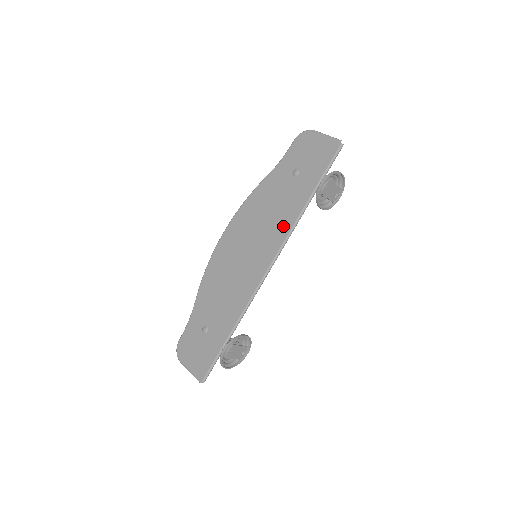
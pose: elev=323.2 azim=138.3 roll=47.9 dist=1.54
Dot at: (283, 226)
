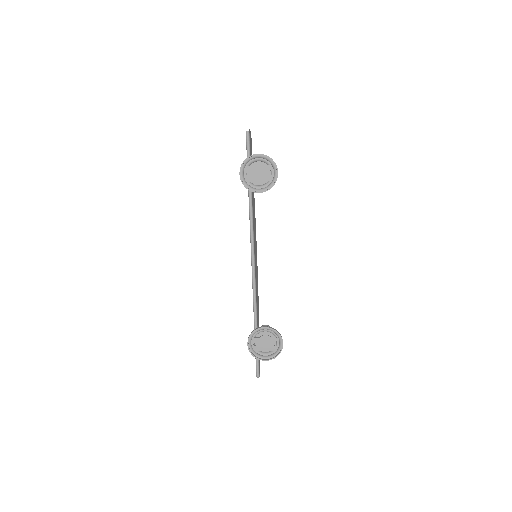
Dot at: occluded
